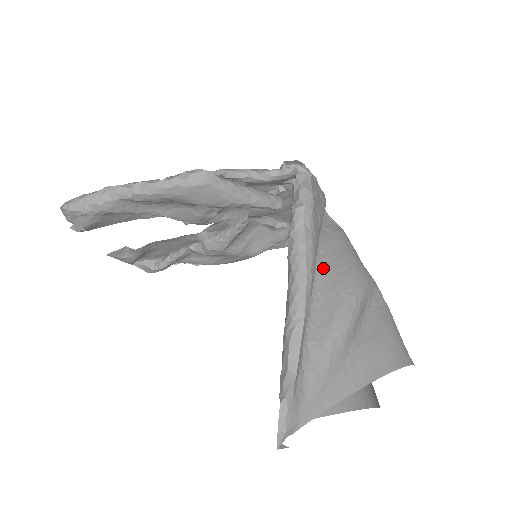
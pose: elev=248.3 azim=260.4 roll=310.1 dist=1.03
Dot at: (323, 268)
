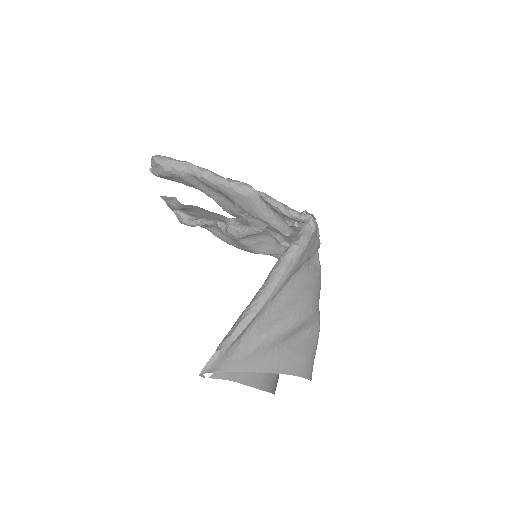
Dot at: (291, 289)
